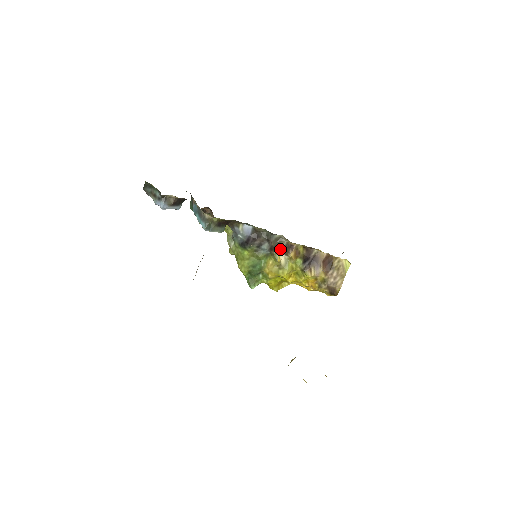
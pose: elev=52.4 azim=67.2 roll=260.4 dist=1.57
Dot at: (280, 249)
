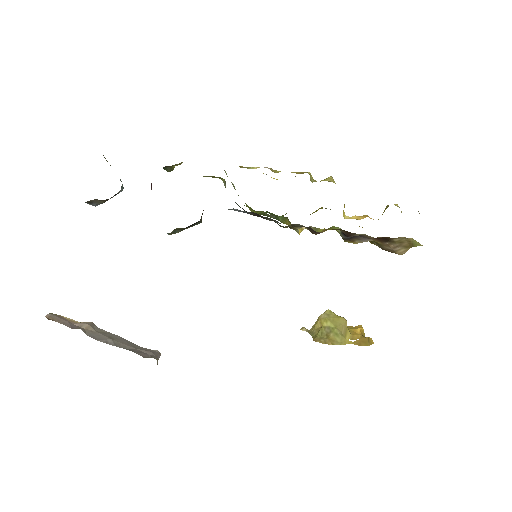
Dot at: (300, 227)
